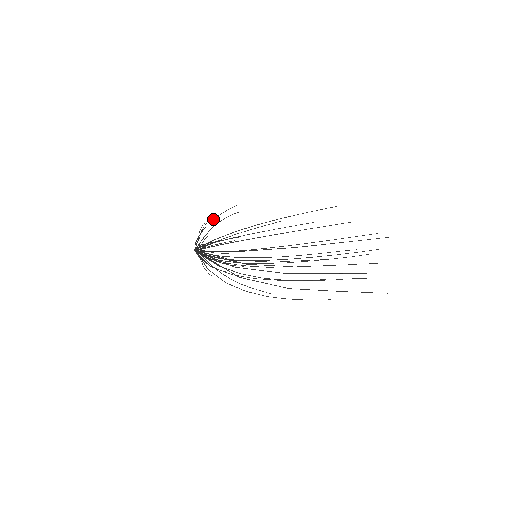
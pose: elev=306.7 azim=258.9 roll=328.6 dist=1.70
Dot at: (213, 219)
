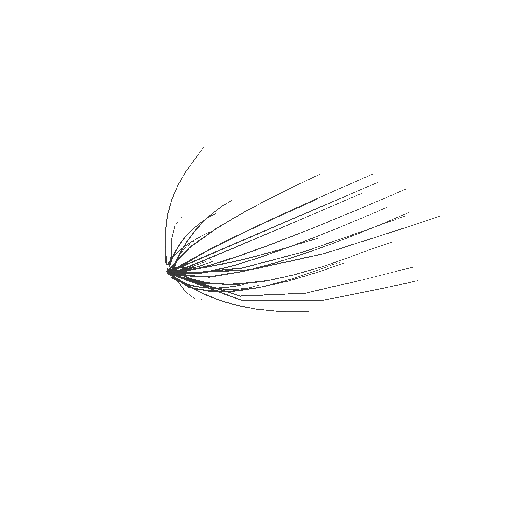
Dot at: (173, 196)
